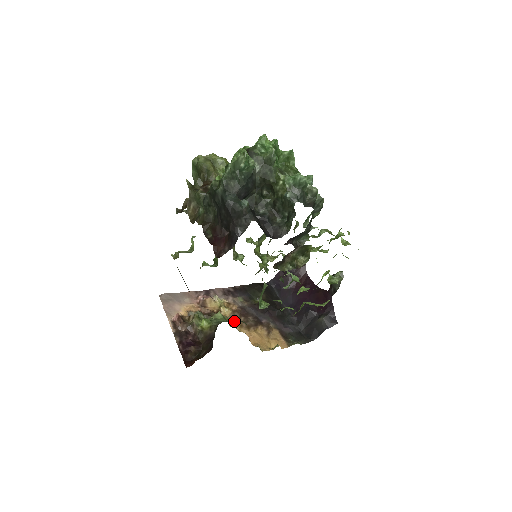
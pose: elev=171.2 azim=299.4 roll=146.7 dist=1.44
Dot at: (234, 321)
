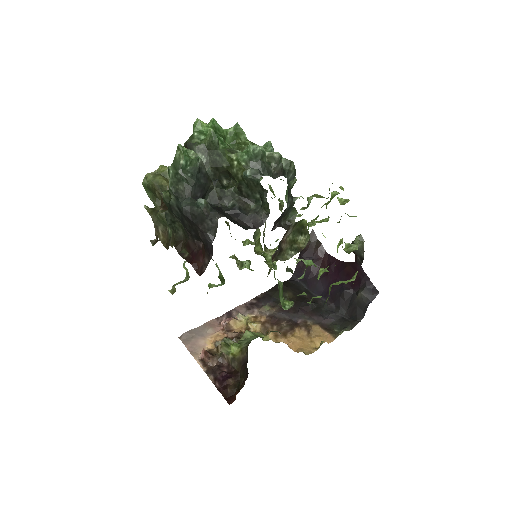
Dot at: (267, 334)
